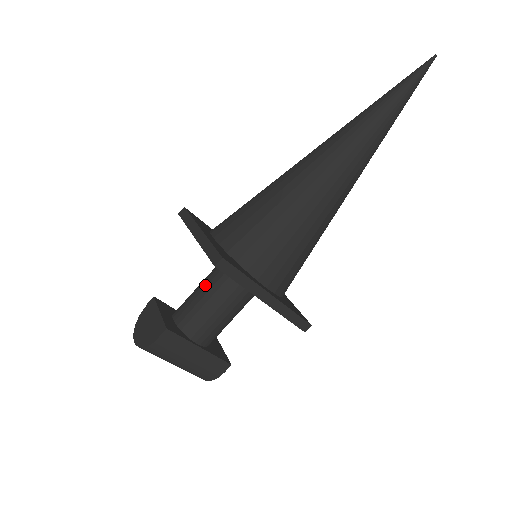
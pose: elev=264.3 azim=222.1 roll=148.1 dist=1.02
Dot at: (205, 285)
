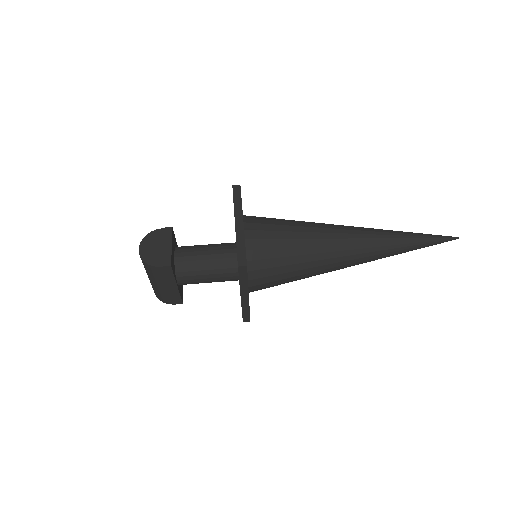
Dot at: (213, 253)
